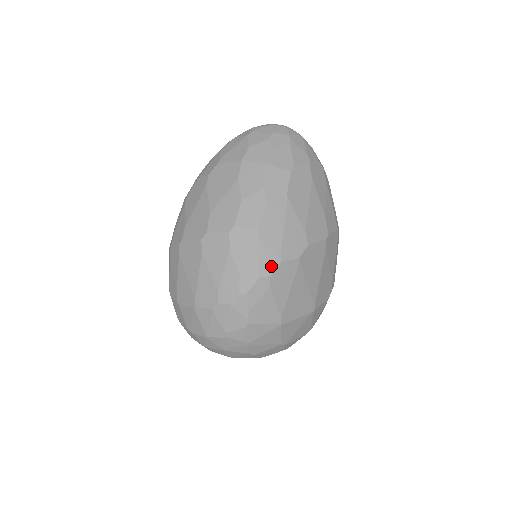
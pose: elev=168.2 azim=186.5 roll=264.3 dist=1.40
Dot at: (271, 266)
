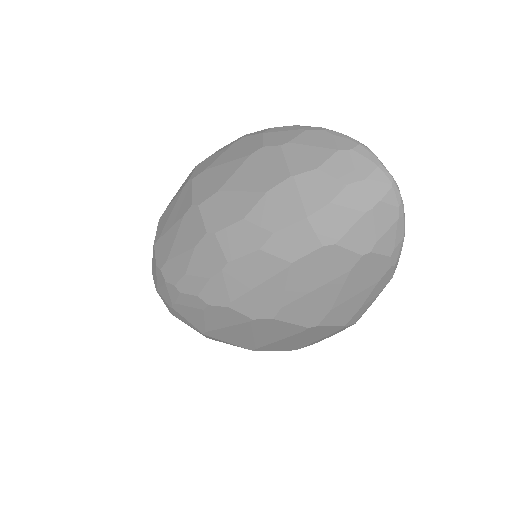
Dot at: (215, 300)
